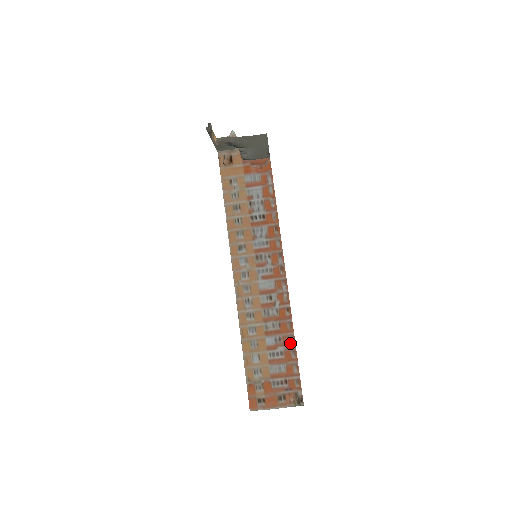
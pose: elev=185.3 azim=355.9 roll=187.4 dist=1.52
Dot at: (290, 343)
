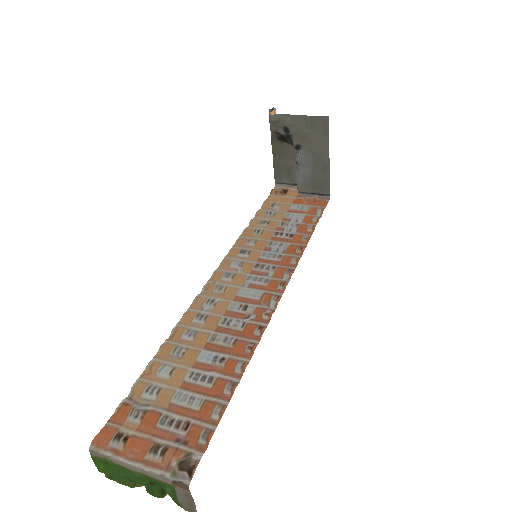
Dot at: (235, 372)
